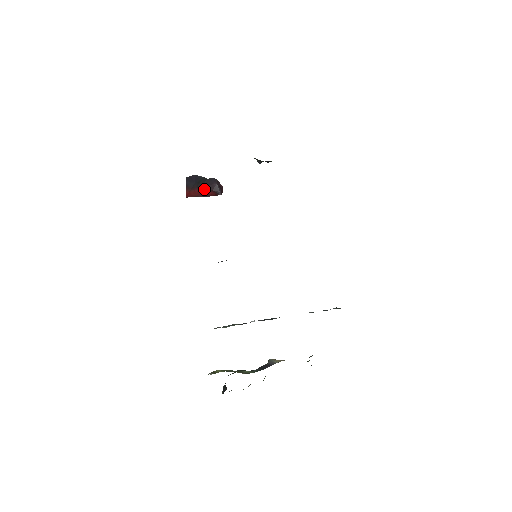
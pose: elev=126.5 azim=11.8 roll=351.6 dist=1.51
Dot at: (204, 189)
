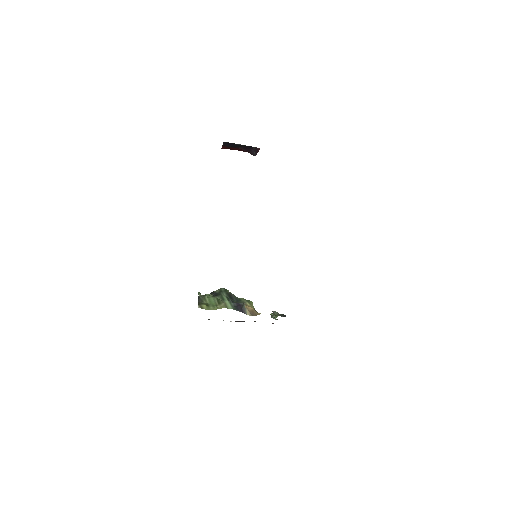
Dot at: (240, 149)
